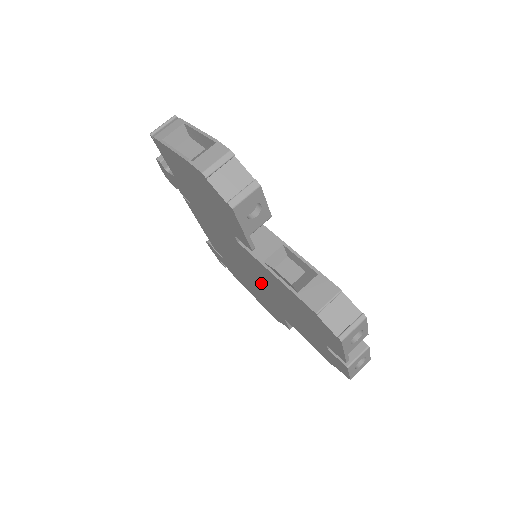
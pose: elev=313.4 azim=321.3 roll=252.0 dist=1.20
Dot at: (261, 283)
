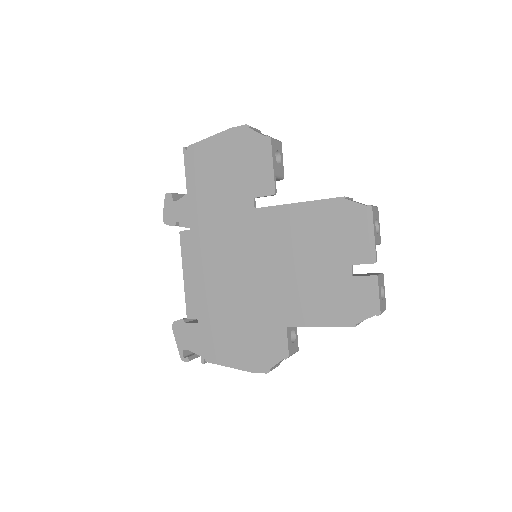
Dot at: (266, 270)
